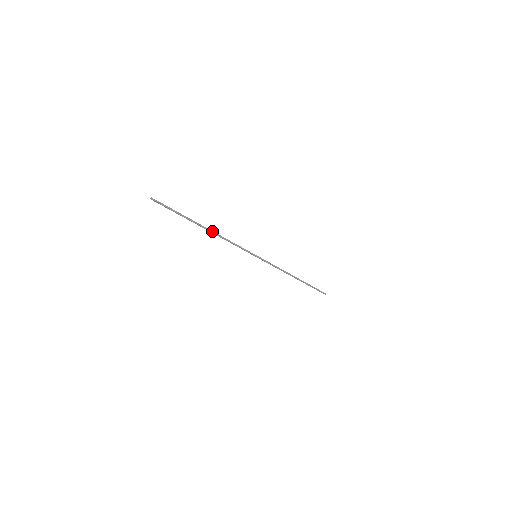
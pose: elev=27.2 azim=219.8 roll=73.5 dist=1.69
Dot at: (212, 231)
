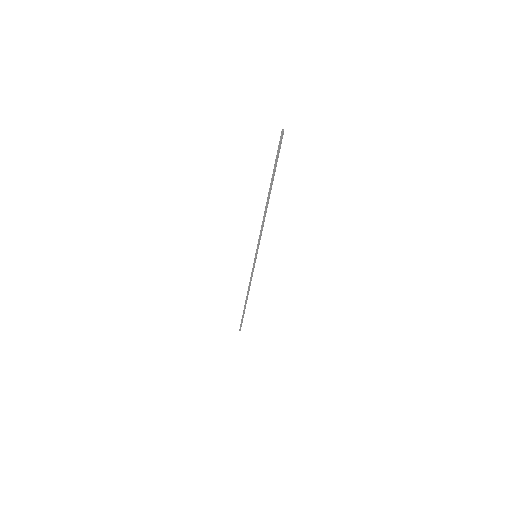
Dot at: occluded
